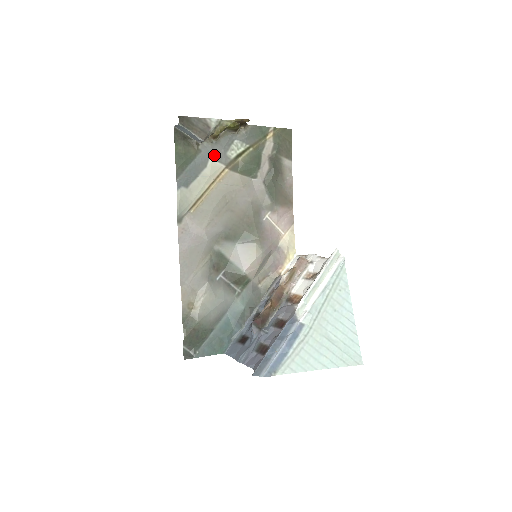
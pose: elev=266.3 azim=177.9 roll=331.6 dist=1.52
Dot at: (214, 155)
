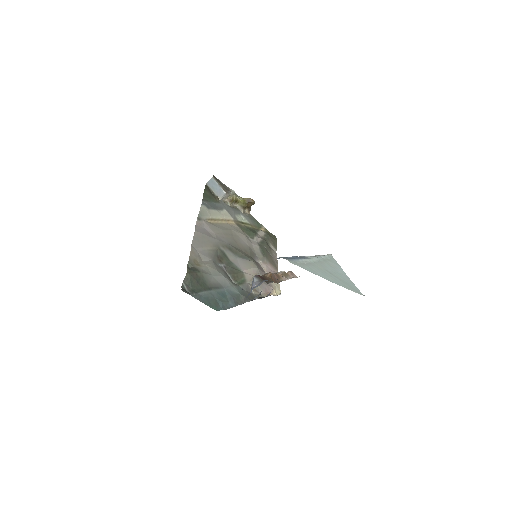
Dot at: (228, 210)
